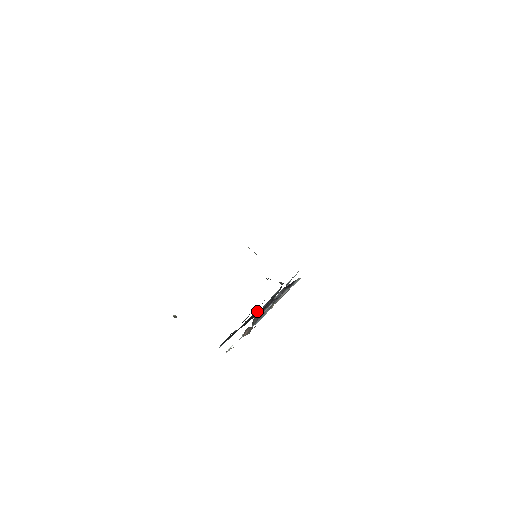
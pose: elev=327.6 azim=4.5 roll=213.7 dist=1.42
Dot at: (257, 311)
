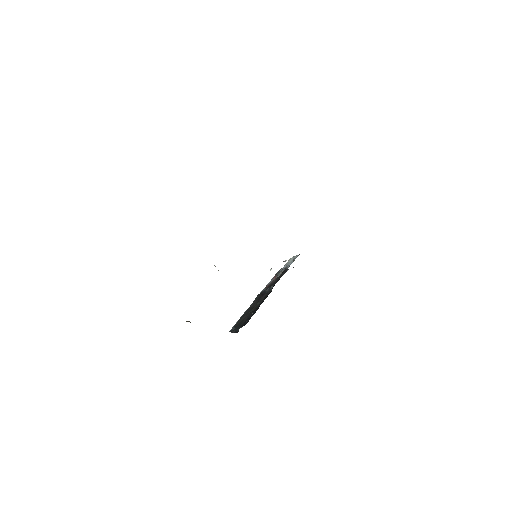
Dot at: (263, 292)
